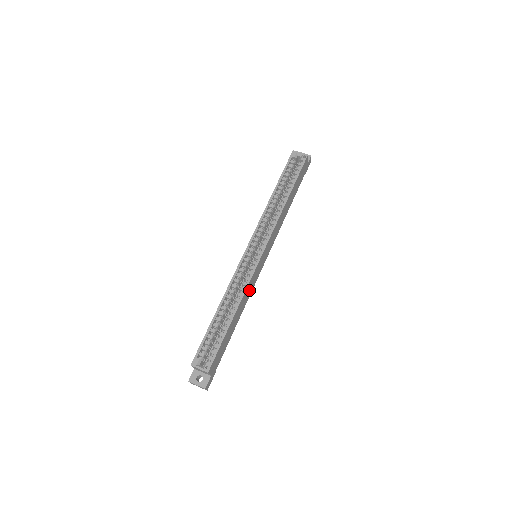
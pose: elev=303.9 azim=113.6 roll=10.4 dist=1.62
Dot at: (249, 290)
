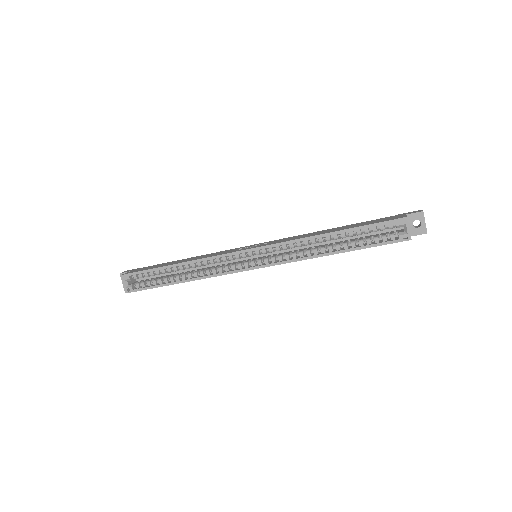
Dot at: occluded
